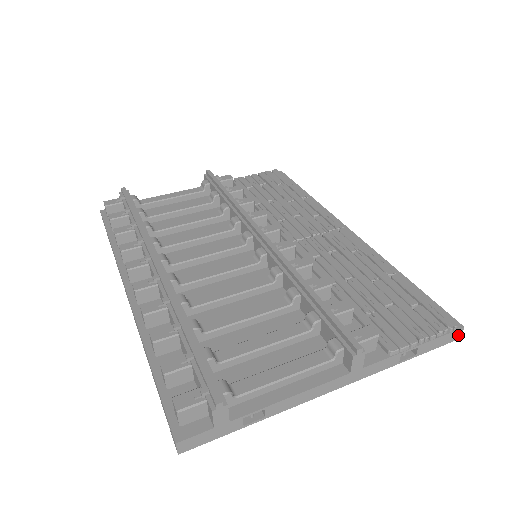
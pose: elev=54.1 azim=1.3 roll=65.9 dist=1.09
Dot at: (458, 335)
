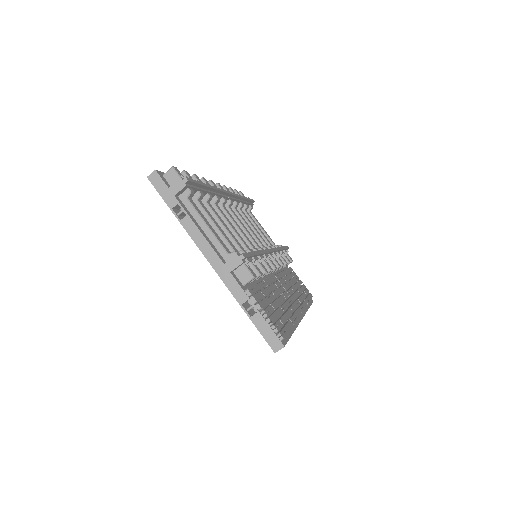
Dot at: (277, 347)
